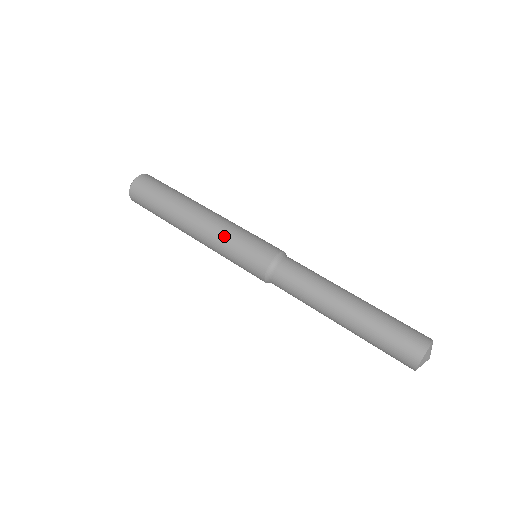
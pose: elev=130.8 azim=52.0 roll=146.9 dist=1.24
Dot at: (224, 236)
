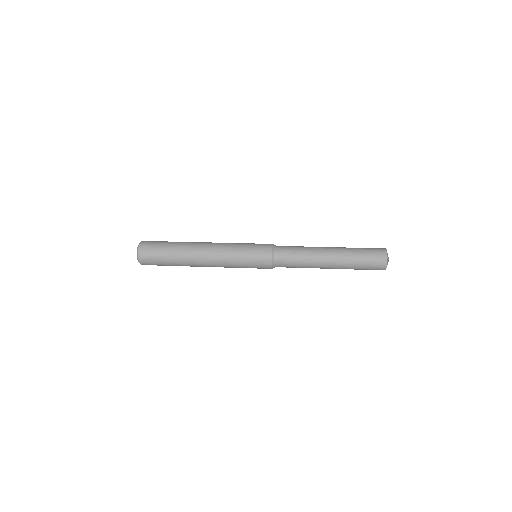
Dot at: (231, 250)
